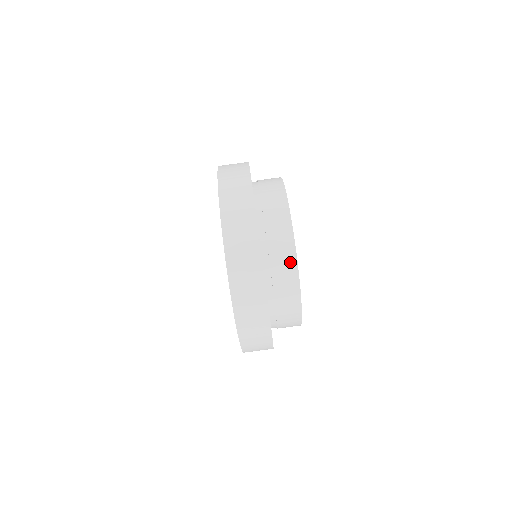
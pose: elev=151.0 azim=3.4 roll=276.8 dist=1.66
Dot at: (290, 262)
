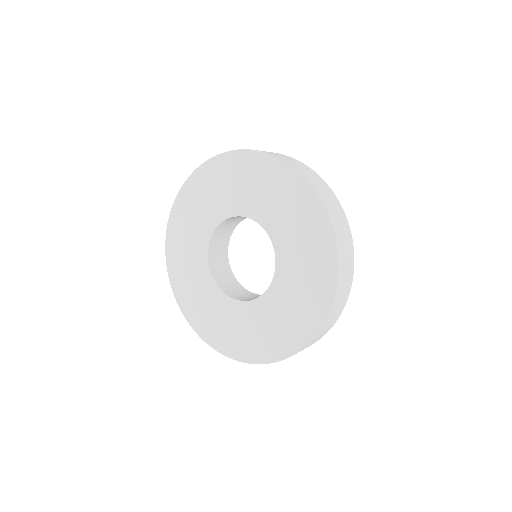
Dot at: occluded
